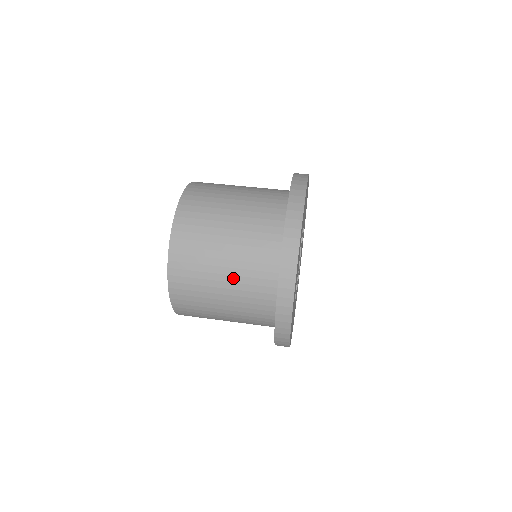
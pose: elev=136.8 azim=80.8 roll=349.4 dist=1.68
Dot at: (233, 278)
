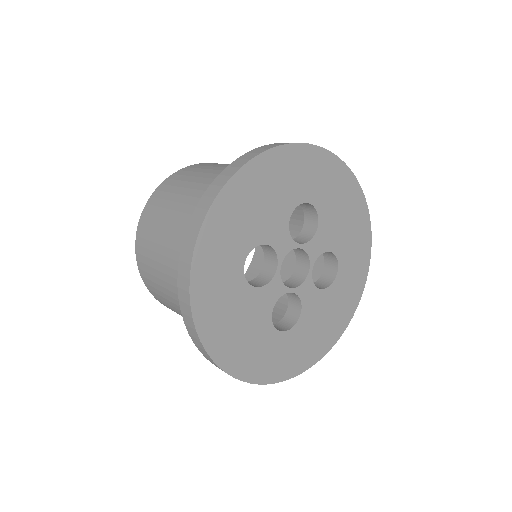
Dot at: (203, 186)
